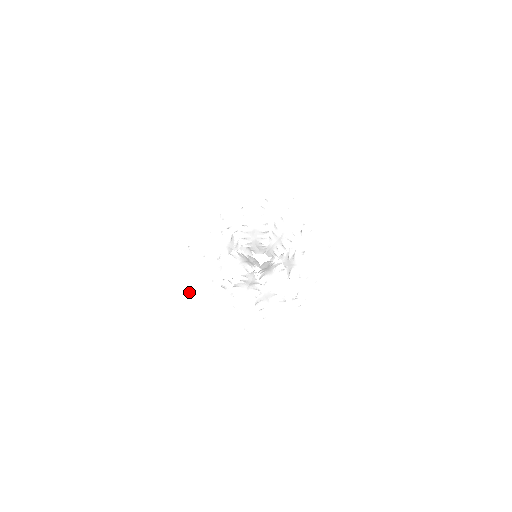
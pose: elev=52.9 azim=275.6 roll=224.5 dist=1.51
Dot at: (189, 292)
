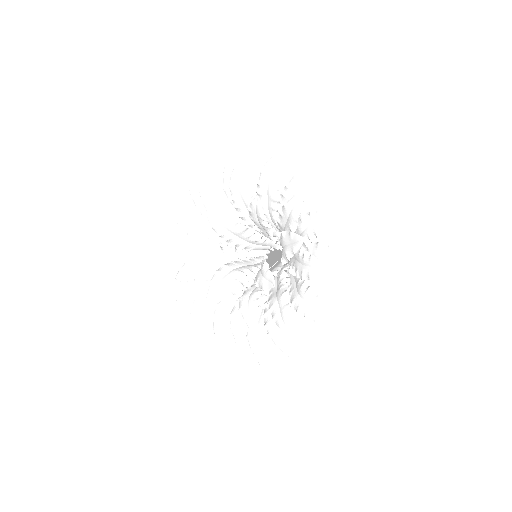
Dot at: (214, 318)
